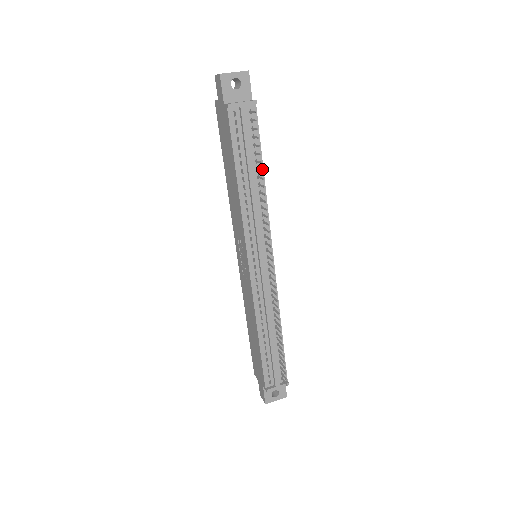
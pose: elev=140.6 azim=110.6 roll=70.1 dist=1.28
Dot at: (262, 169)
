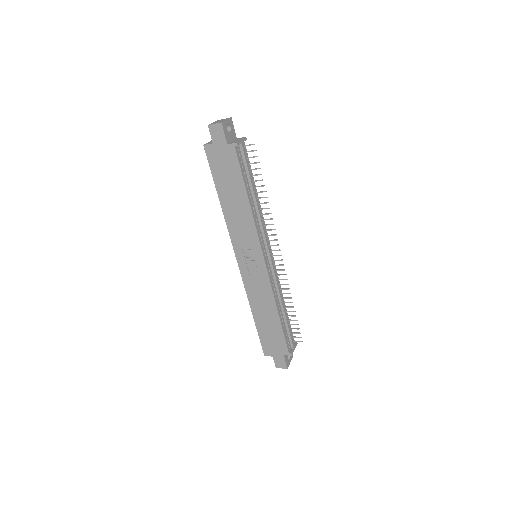
Dot at: (255, 186)
